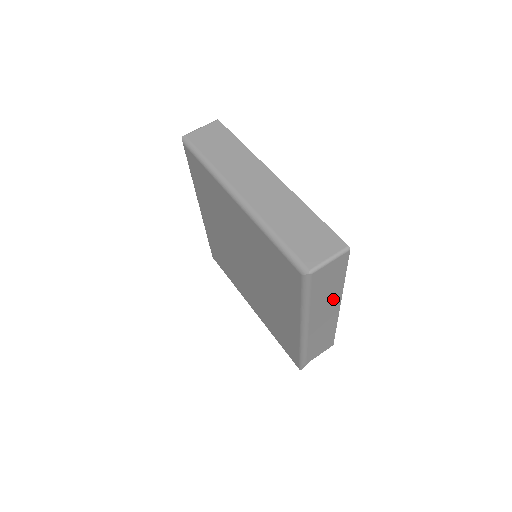
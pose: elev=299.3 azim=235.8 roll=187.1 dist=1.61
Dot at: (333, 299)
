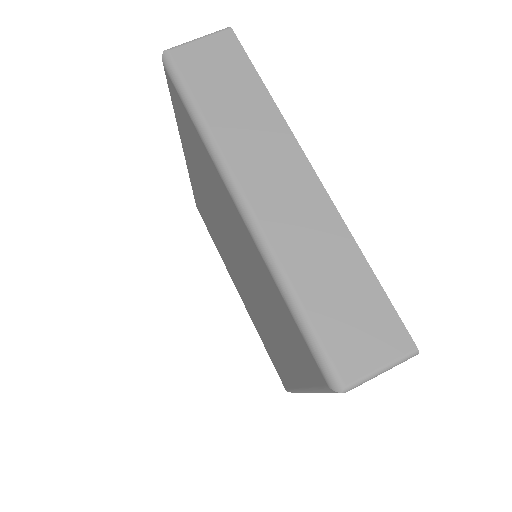
Dot at: occluded
